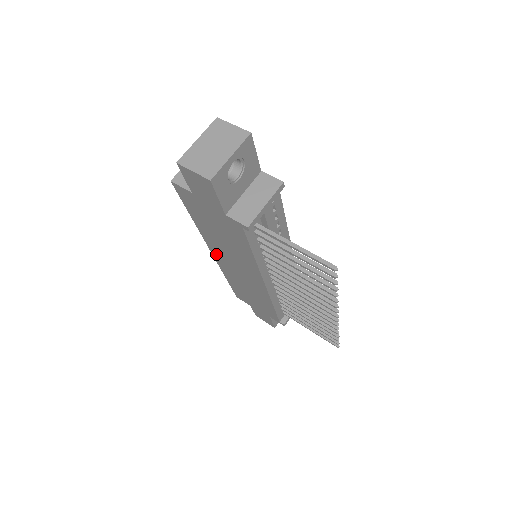
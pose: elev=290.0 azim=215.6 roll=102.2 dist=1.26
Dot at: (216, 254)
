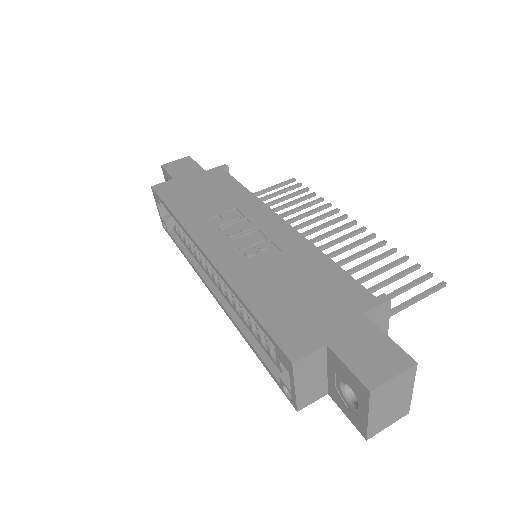
Dot at: occluded
